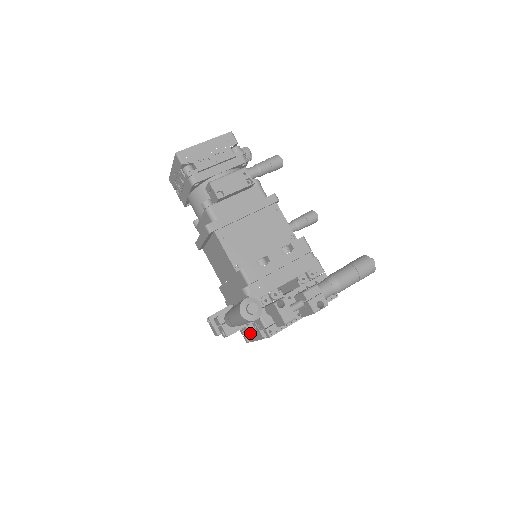
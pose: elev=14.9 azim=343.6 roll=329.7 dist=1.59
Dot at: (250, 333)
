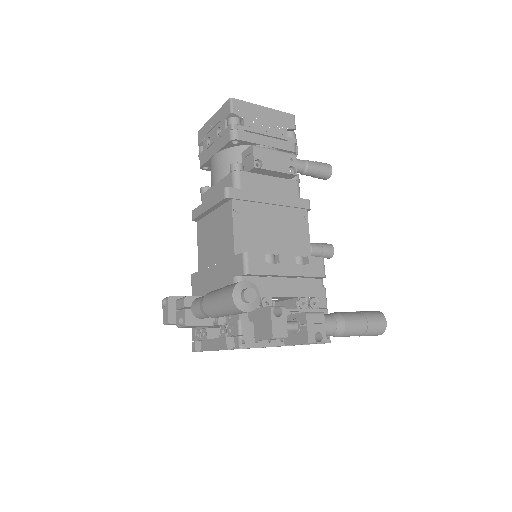
Dot at: (208, 339)
